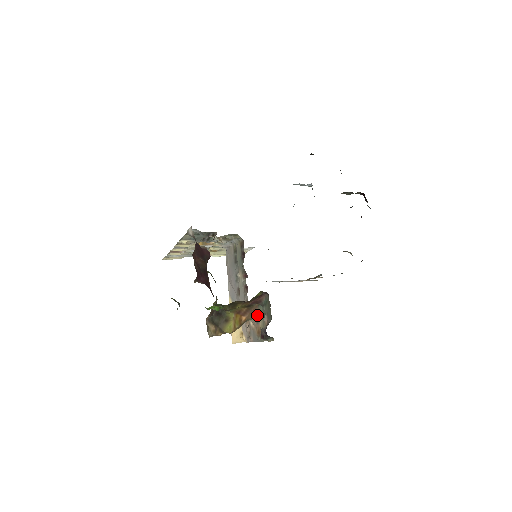
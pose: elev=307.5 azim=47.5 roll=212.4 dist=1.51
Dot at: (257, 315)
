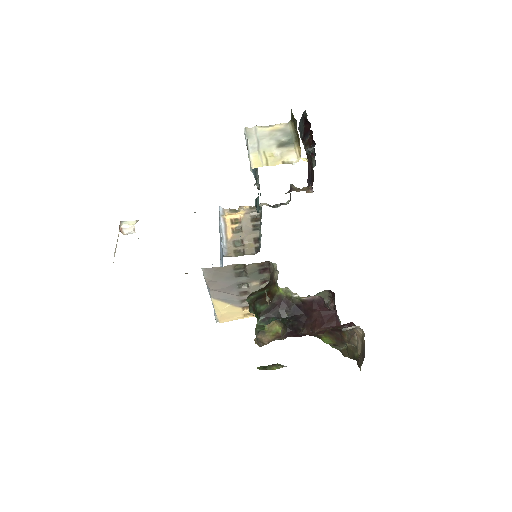
Dot at: occluded
